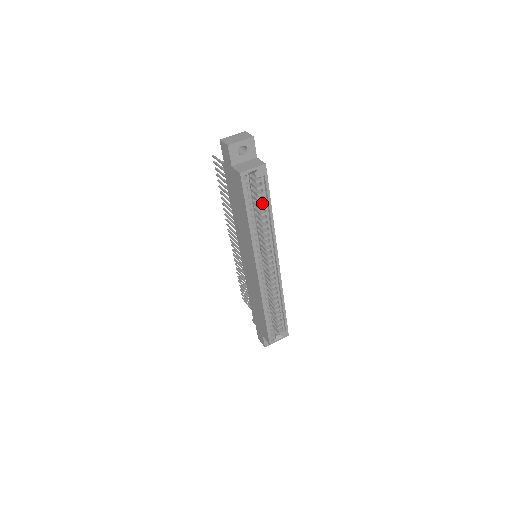
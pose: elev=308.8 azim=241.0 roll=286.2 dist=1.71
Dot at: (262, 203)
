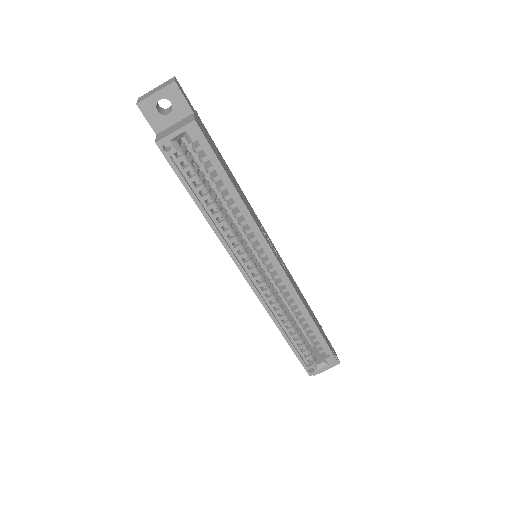
Dot at: occluded
